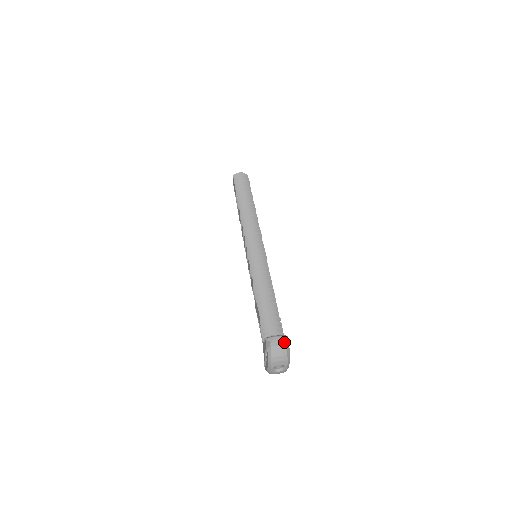
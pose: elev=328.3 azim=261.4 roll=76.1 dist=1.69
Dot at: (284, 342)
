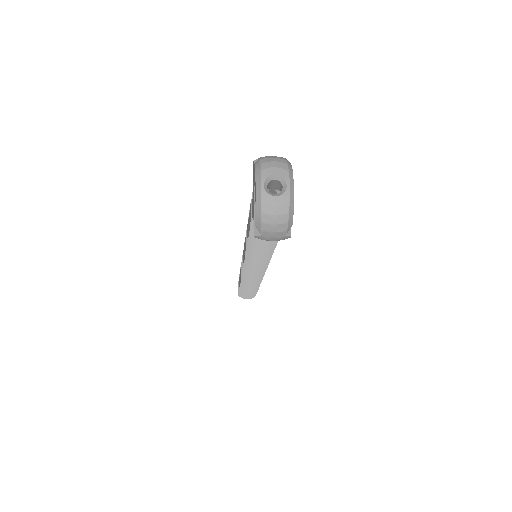
Dot at: occluded
